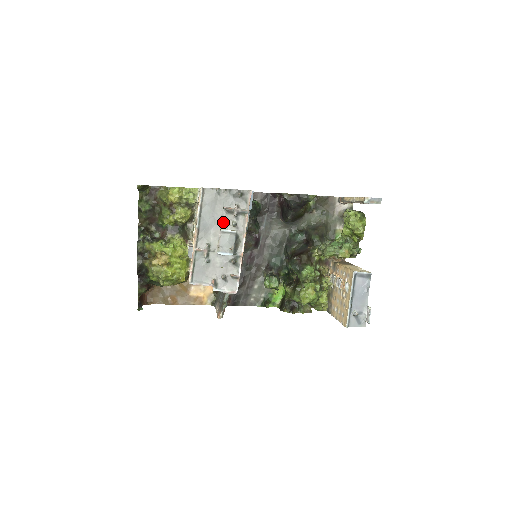
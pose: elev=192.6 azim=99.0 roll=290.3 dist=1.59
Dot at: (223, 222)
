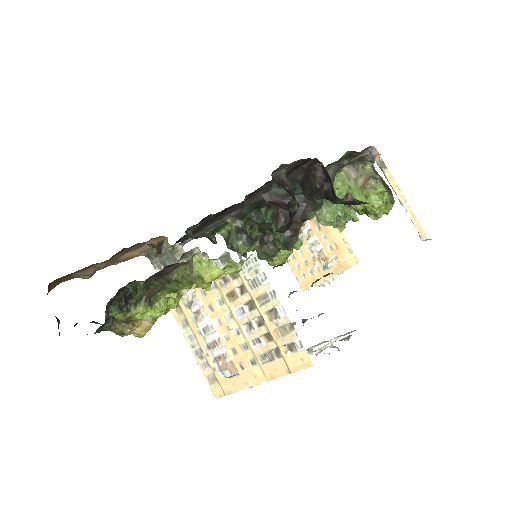
Dot at: occluded
